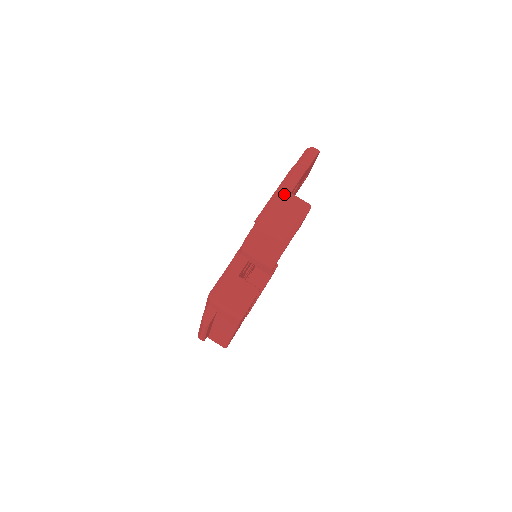
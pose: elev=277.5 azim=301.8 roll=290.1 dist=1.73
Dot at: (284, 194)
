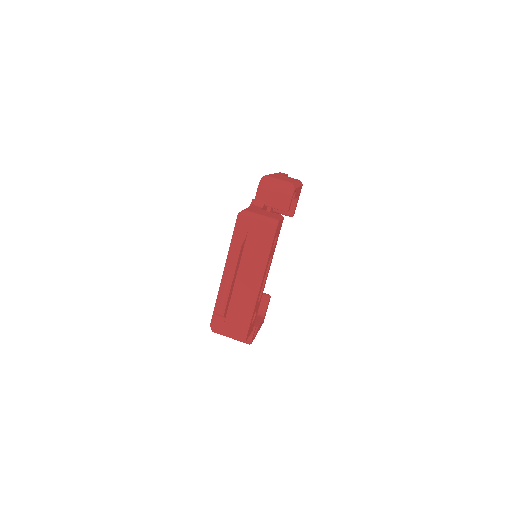
Dot at: (279, 174)
